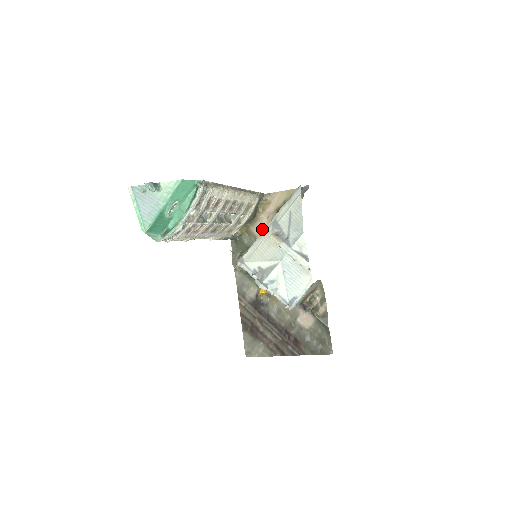
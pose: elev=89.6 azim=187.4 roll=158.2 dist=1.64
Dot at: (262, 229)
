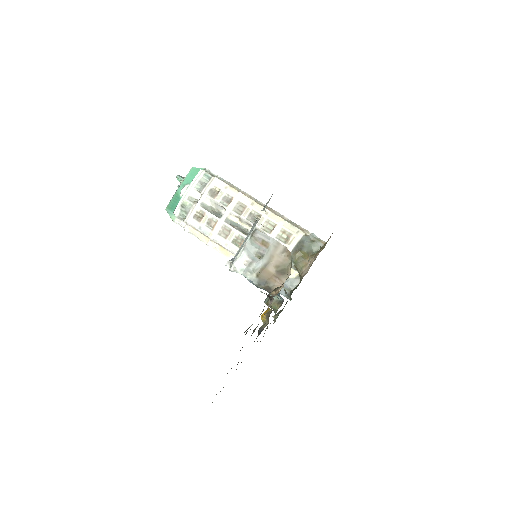
Dot at: occluded
